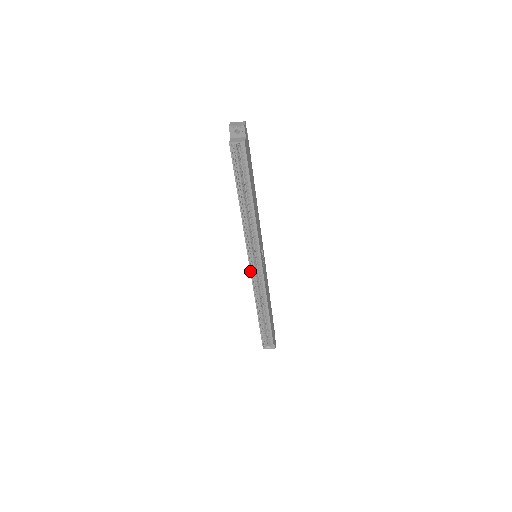
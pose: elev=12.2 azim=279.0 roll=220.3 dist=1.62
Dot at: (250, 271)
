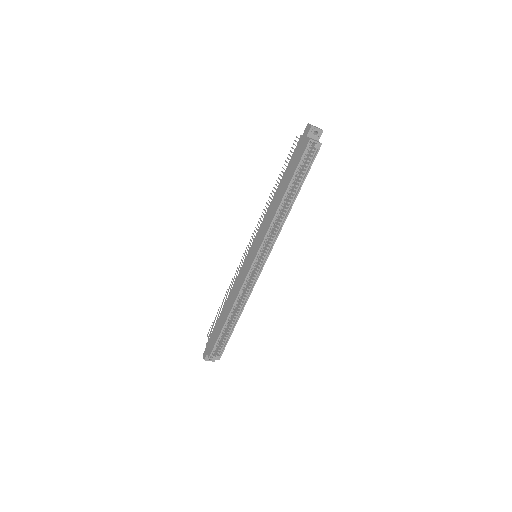
Dot at: (250, 269)
